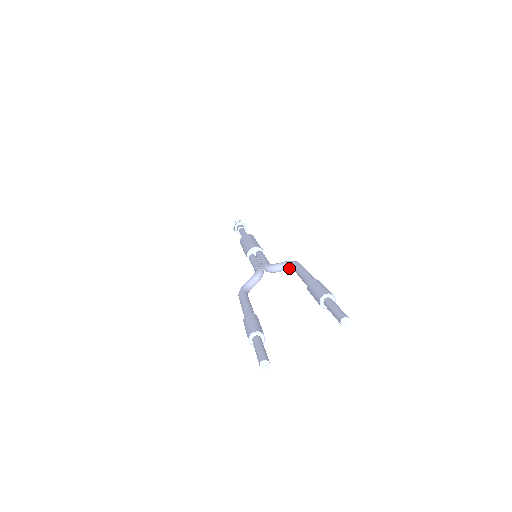
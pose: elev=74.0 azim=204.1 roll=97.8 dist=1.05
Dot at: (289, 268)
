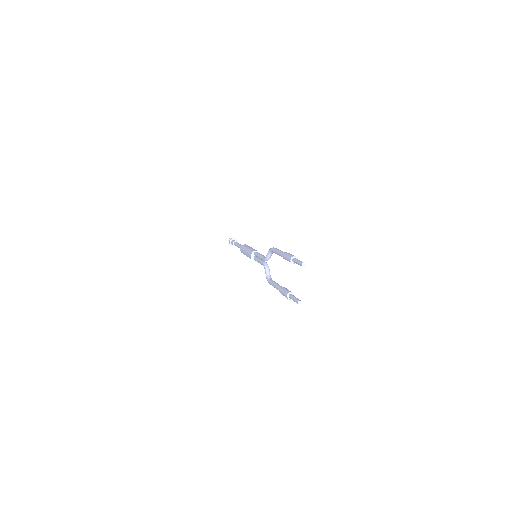
Dot at: (272, 253)
